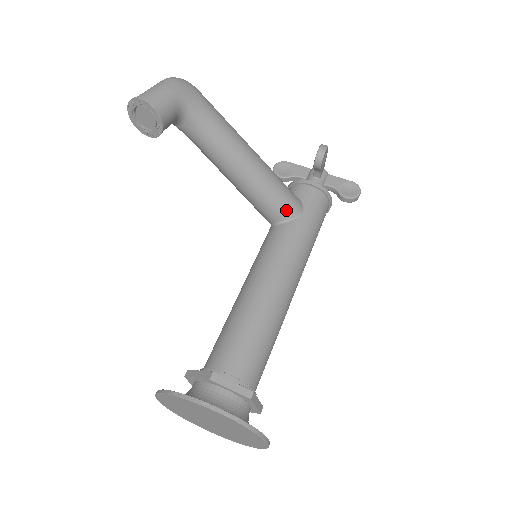
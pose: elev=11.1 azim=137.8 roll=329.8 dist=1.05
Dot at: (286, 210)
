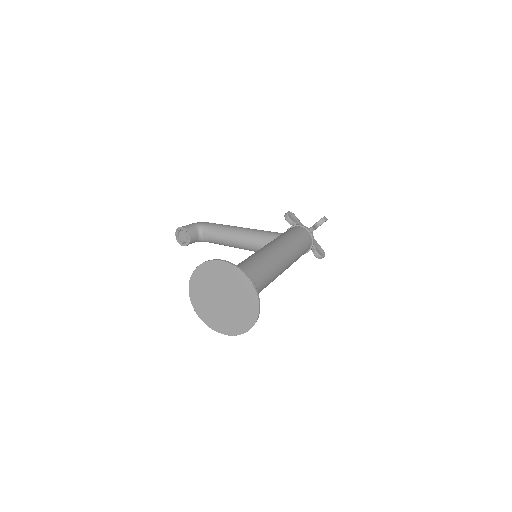
Dot at: (270, 236)
